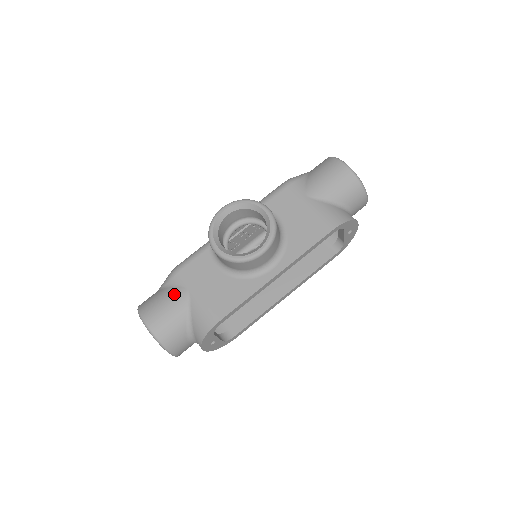
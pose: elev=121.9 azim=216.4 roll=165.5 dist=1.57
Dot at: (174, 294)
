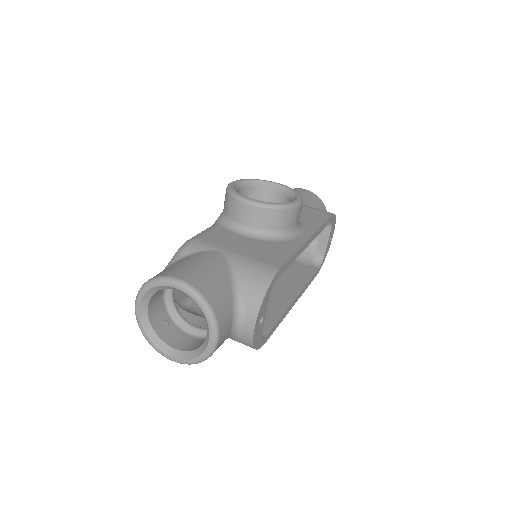
Dot at: (203, 256)
